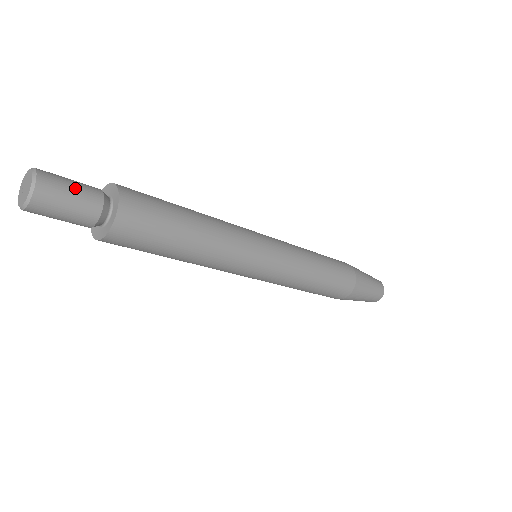
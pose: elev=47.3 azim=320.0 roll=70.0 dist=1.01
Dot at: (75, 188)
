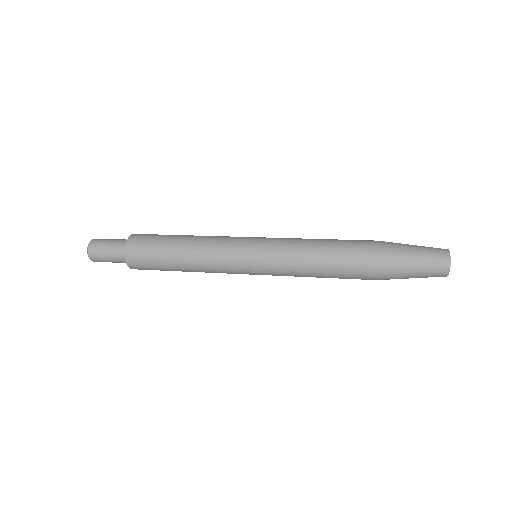
Dot at: (113, 239)
